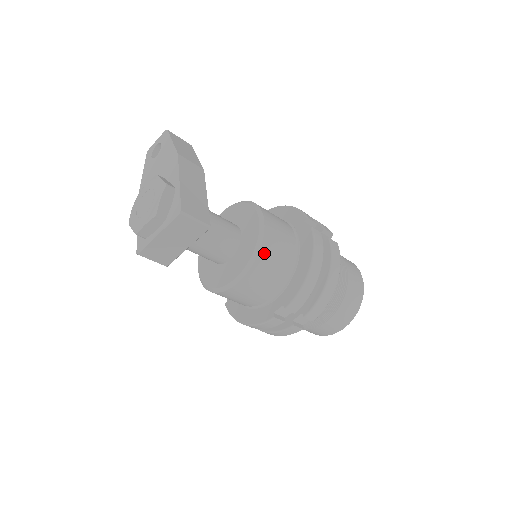
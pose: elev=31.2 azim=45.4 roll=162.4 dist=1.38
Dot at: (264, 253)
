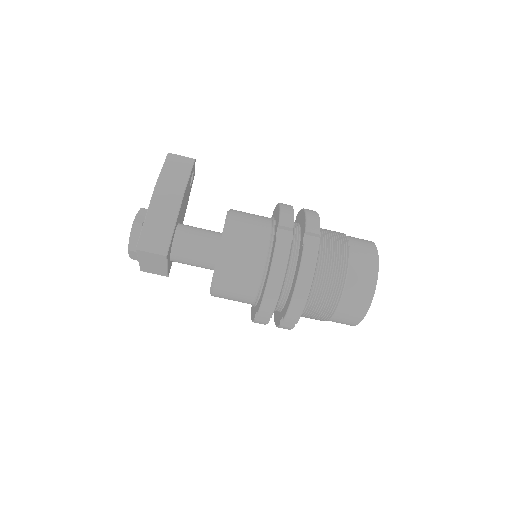
Dot at: (224, 269)
